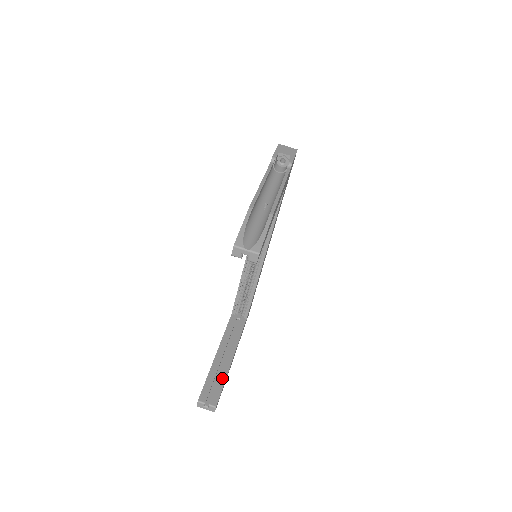
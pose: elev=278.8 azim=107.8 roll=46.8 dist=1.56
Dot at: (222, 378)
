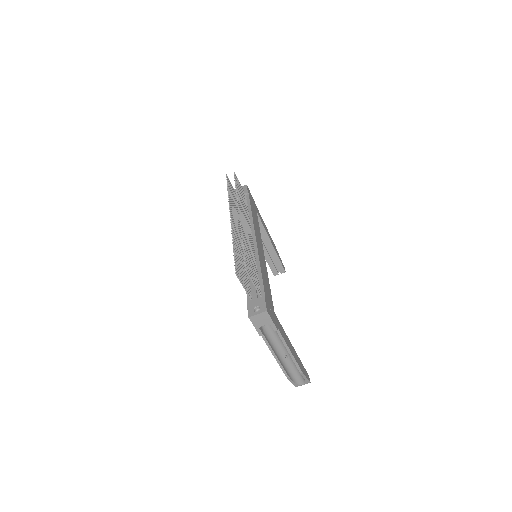
Dot at: (276, 258)
